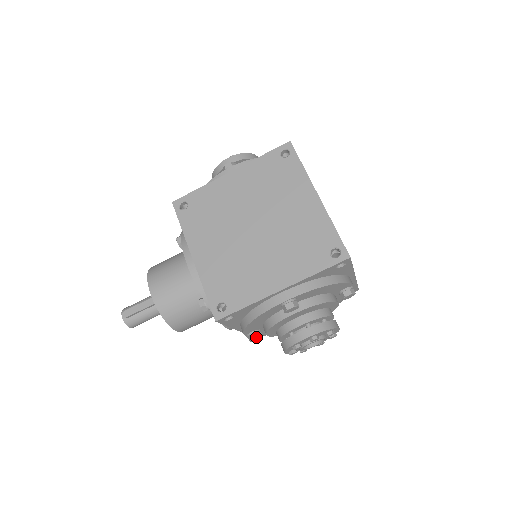
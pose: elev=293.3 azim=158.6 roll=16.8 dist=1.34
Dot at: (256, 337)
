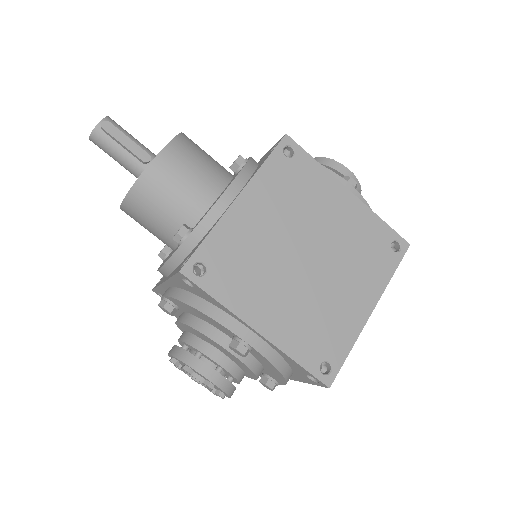
Dot at: (170, 311)
